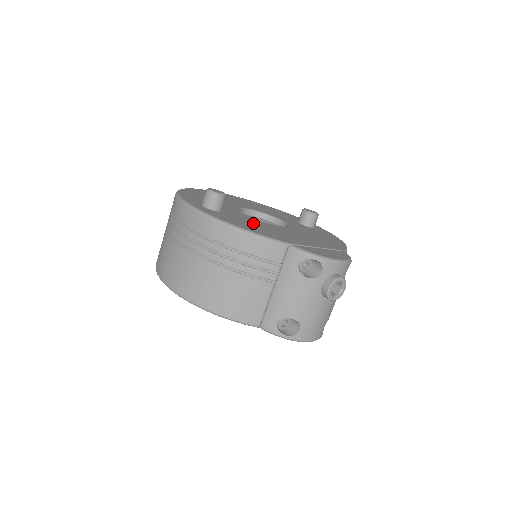
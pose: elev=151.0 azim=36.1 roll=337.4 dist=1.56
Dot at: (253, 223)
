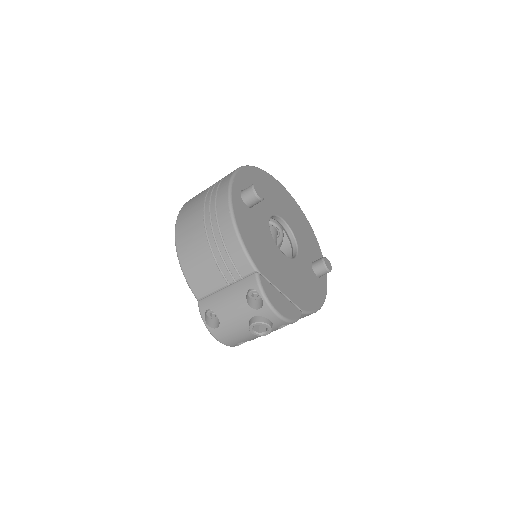
Dot at: (260, 234)
